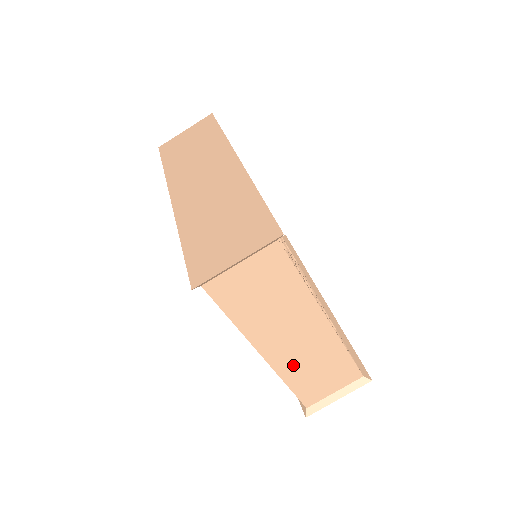
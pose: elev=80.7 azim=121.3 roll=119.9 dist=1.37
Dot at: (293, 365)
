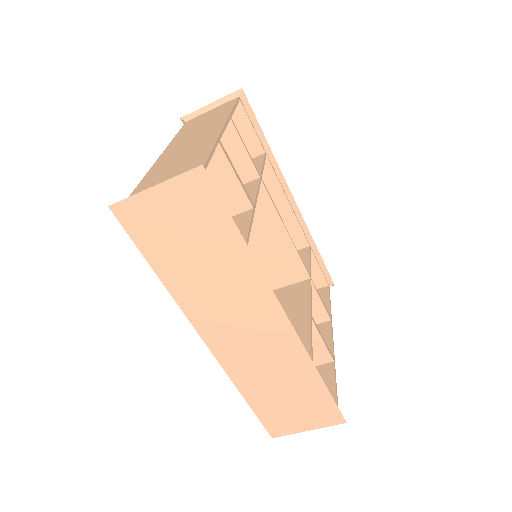
Dot at: occluded
